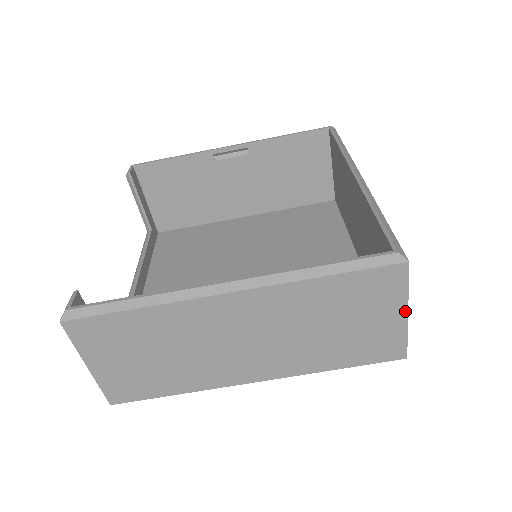
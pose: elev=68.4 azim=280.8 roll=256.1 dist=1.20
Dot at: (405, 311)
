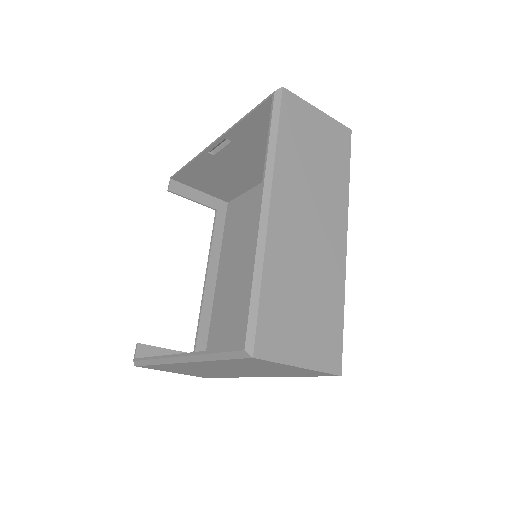
Dot at: (295, 367)
